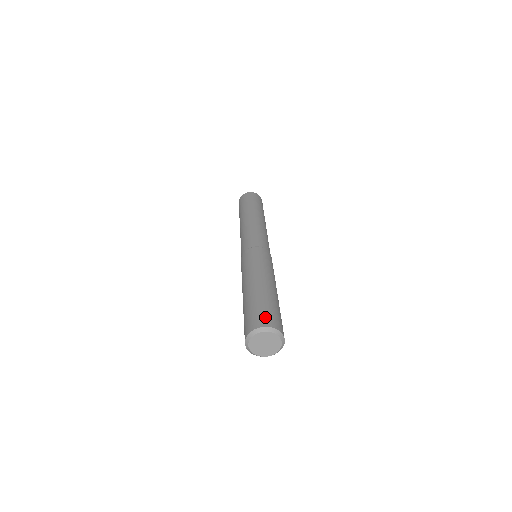
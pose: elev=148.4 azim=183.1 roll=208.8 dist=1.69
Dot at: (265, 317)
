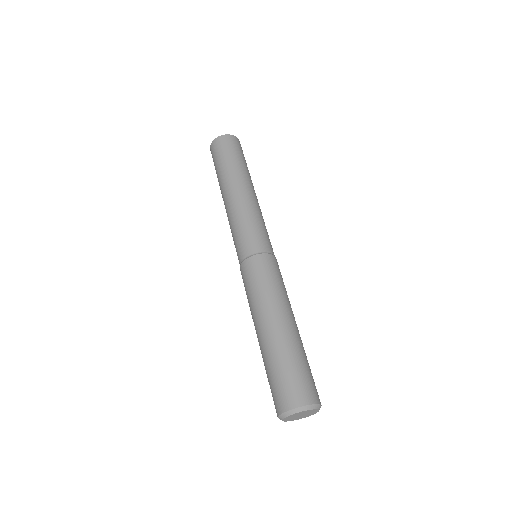
Dot at: (311, 388)
